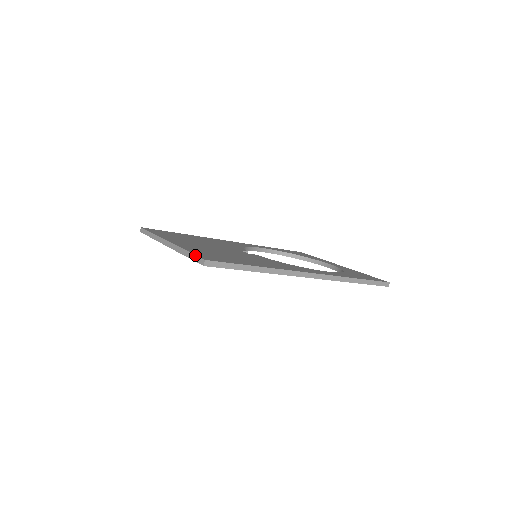
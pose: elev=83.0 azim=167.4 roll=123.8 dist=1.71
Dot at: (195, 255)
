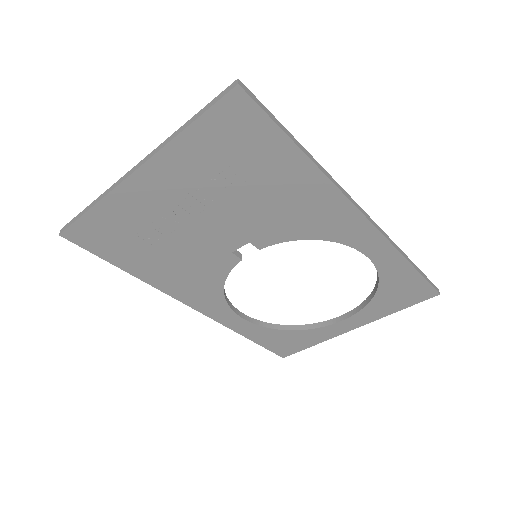
Dot at: occluded
